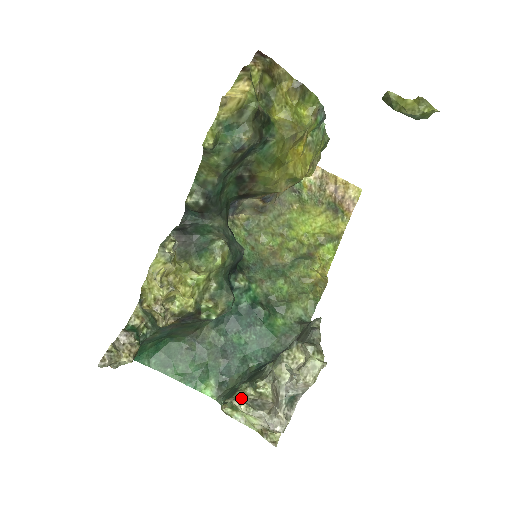
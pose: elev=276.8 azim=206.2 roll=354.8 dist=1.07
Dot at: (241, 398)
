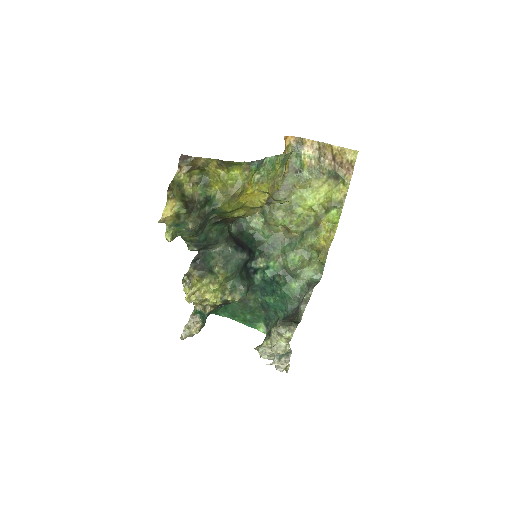
Dot at: occluded
